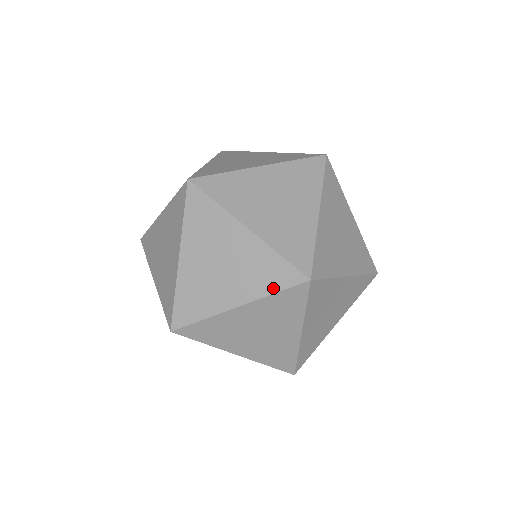
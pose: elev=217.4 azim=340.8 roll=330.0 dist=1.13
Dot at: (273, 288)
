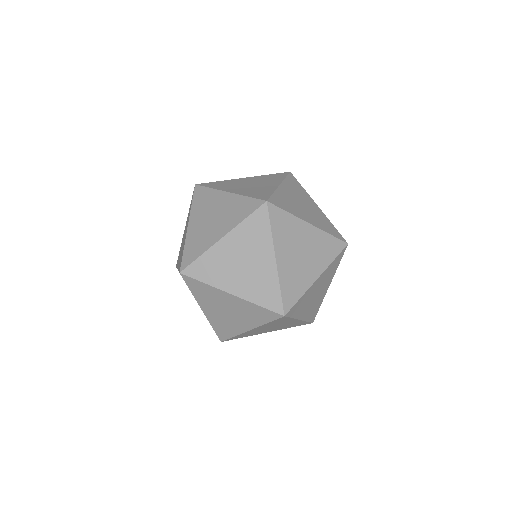
Dot at: (333, 257)
